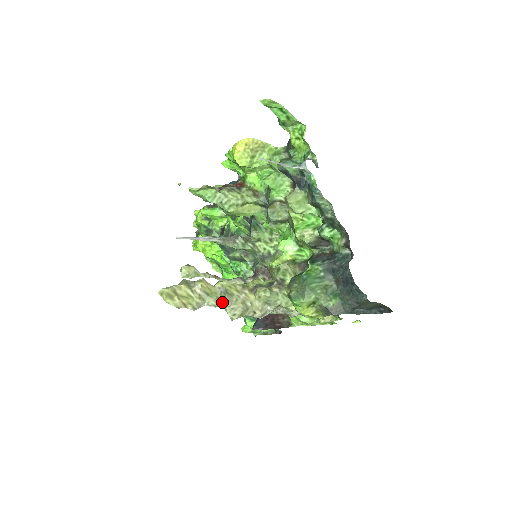
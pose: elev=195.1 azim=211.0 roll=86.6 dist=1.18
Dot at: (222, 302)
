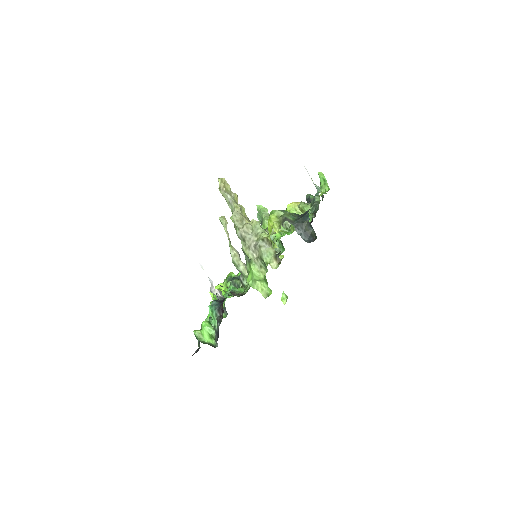
Dot at: (237, 205)
